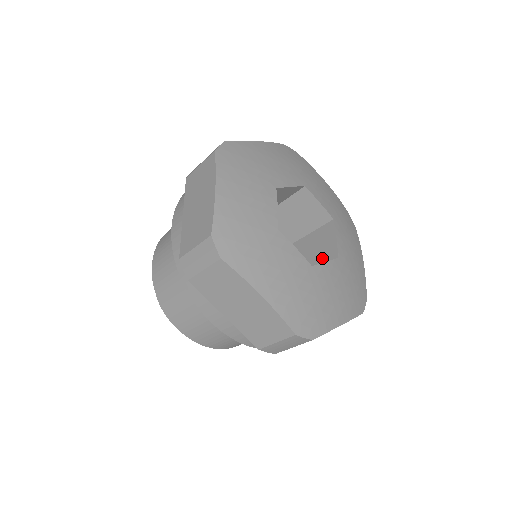
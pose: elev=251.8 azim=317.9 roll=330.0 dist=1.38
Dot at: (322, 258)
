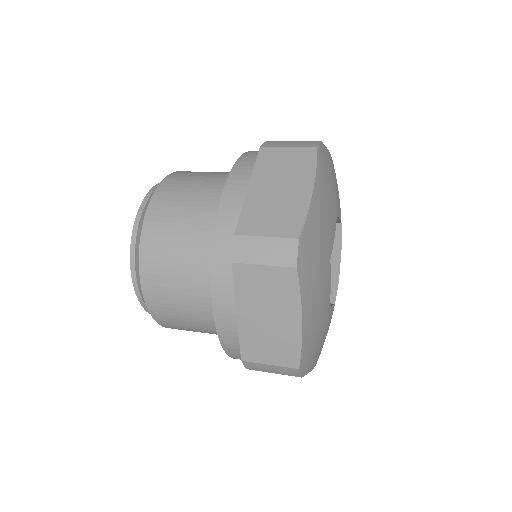
Dot at: occluded
